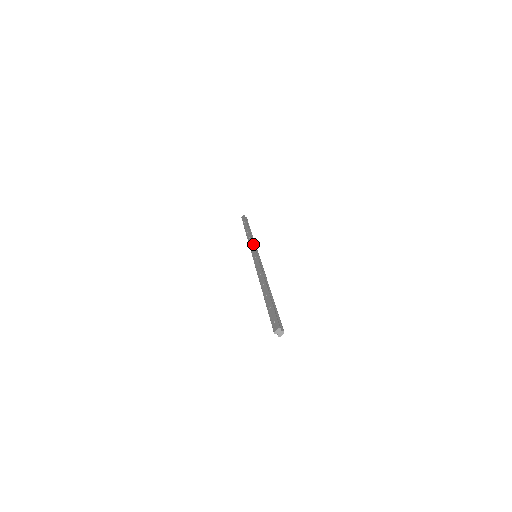
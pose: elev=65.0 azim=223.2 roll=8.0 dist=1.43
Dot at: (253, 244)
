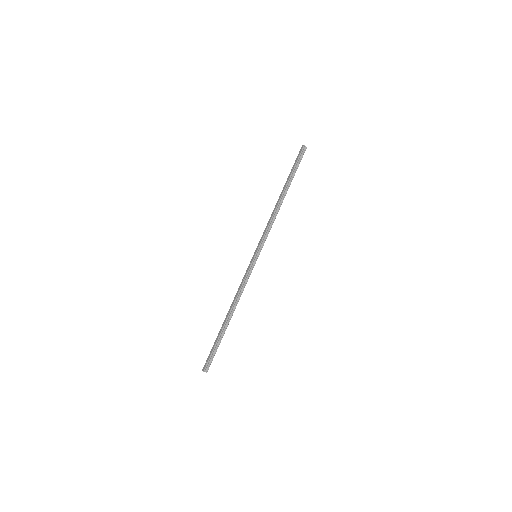
Dot at: (263, 236)
